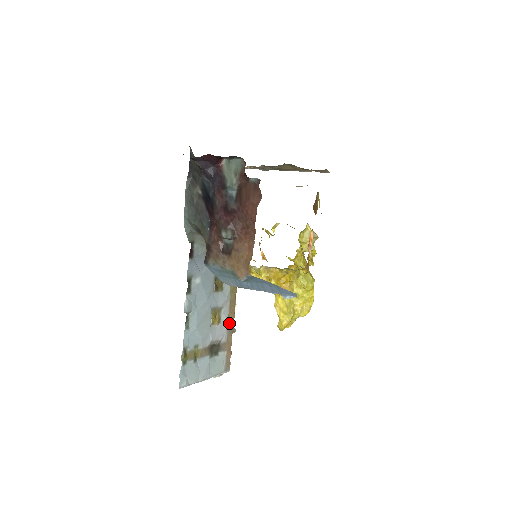
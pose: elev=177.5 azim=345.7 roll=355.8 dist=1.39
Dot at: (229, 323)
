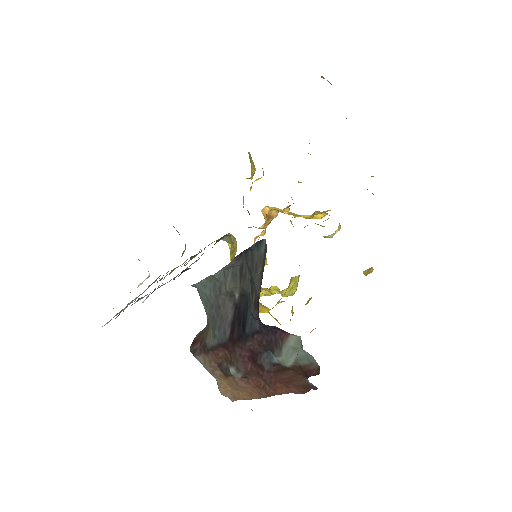
Dot at: occluded
